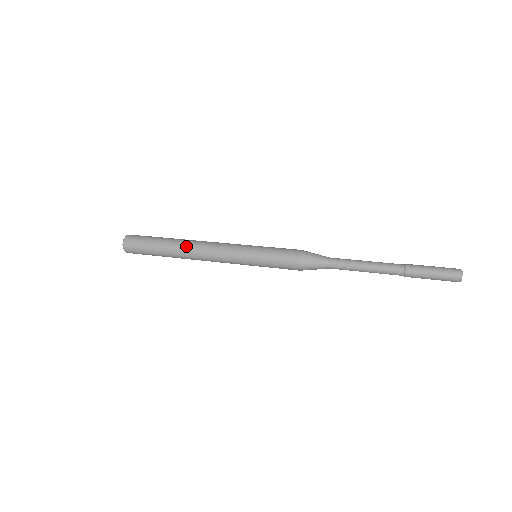
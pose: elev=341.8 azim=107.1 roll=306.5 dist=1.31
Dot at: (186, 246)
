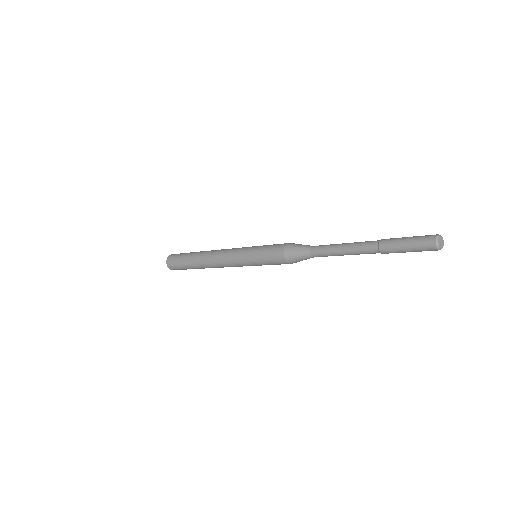
Dot at: (207, 251)
